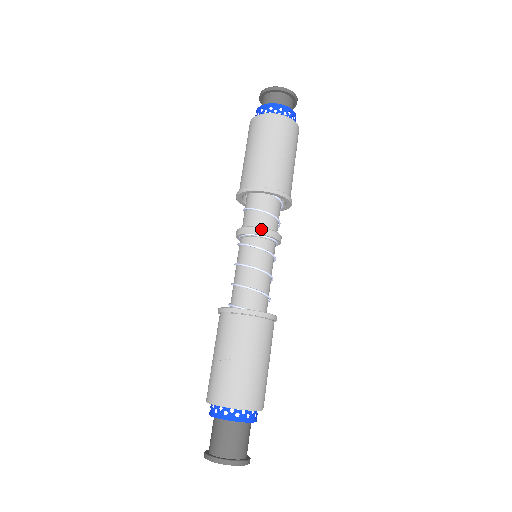
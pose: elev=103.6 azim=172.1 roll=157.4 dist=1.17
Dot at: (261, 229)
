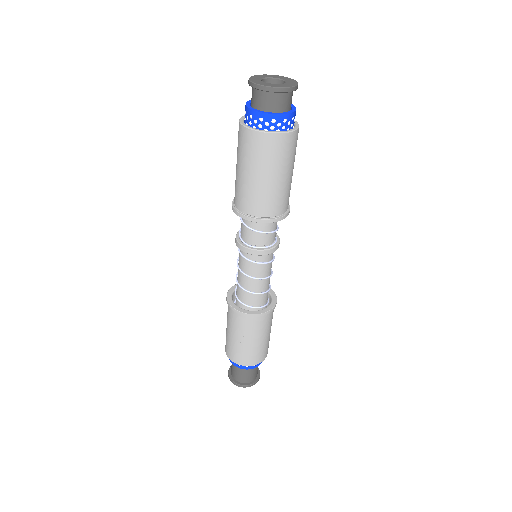
Dot at: (268, 251)
